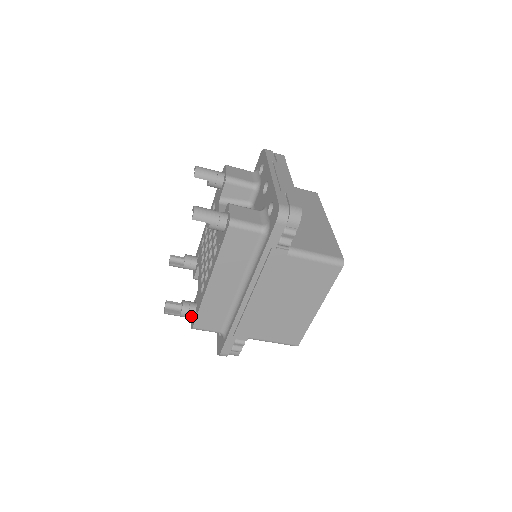
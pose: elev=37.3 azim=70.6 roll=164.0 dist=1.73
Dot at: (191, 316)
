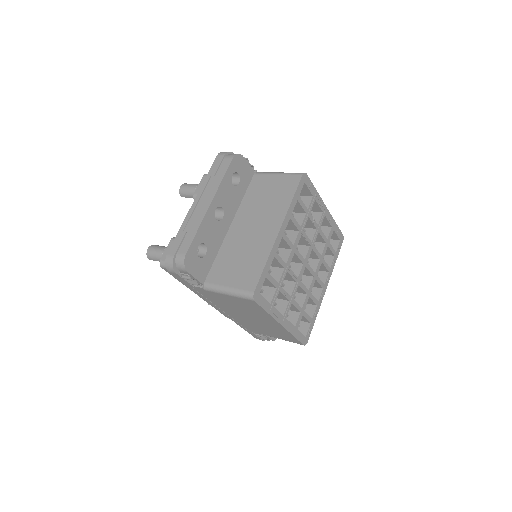
Dot at: occluded
